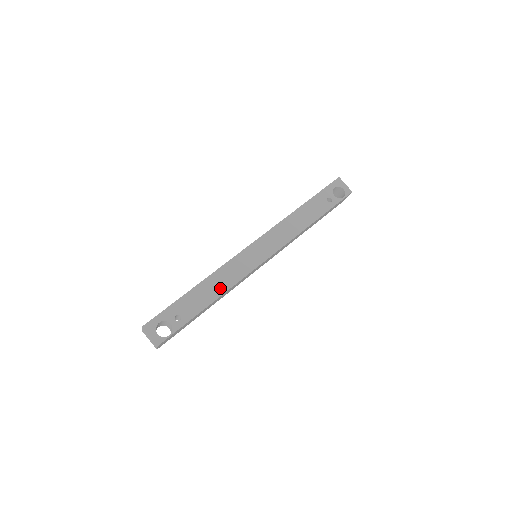
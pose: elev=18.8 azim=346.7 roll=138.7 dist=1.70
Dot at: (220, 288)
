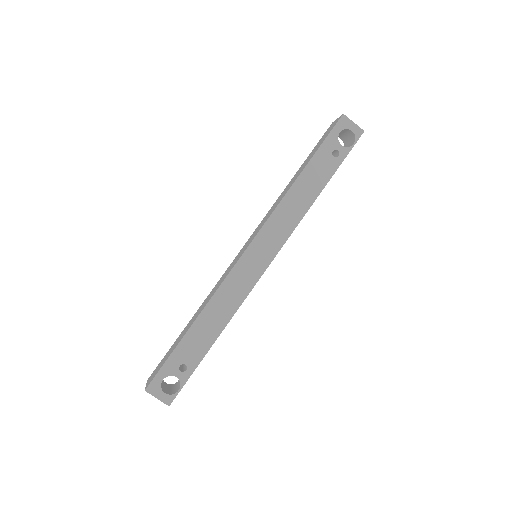
Dot at: (222, 317)
